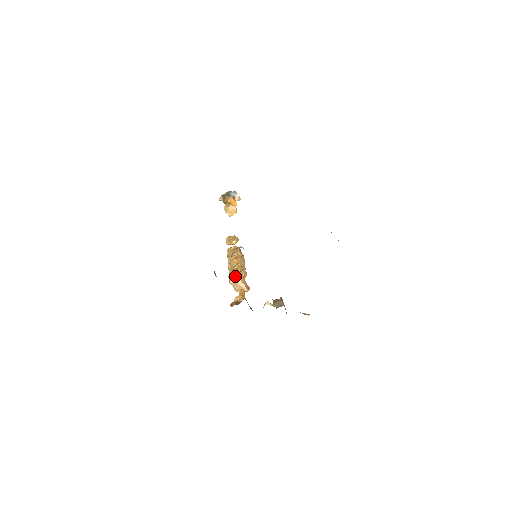
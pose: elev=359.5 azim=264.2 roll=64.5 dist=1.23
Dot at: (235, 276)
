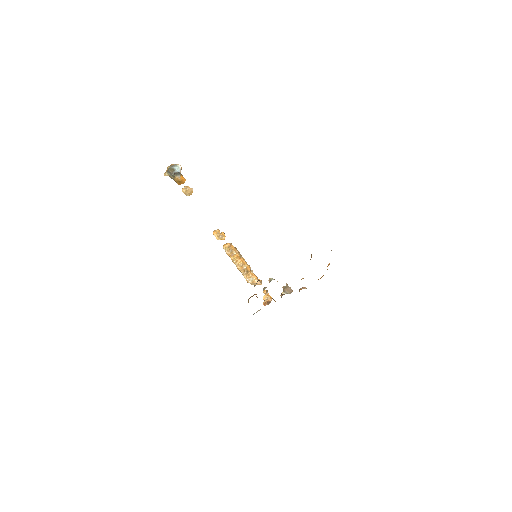
Dot at: (250, 277)
